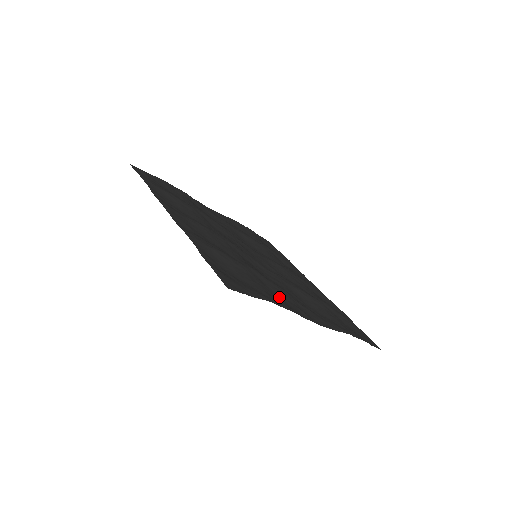
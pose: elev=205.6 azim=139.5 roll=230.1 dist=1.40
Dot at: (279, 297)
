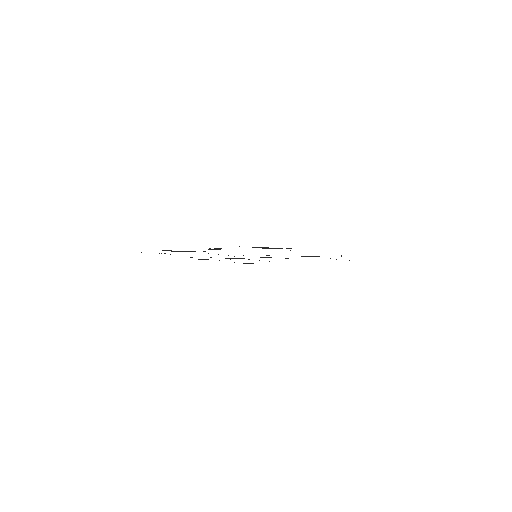
Dot at: occluded
